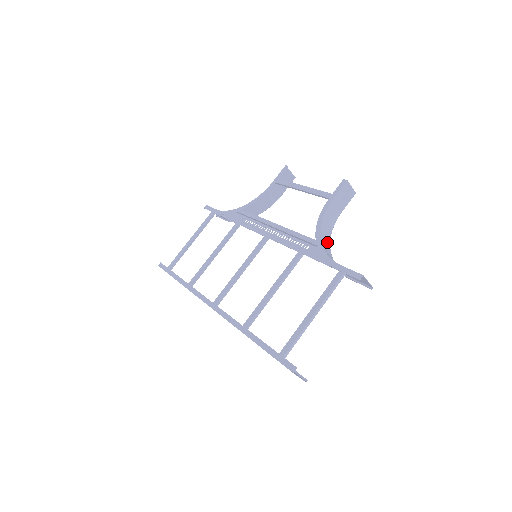
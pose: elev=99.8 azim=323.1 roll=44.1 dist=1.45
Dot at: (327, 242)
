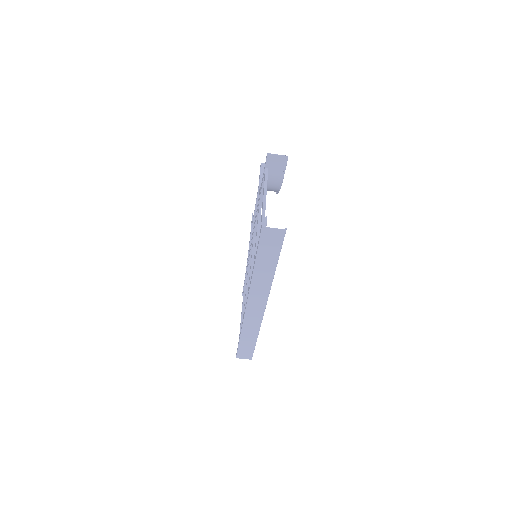
Dot at: occluded
